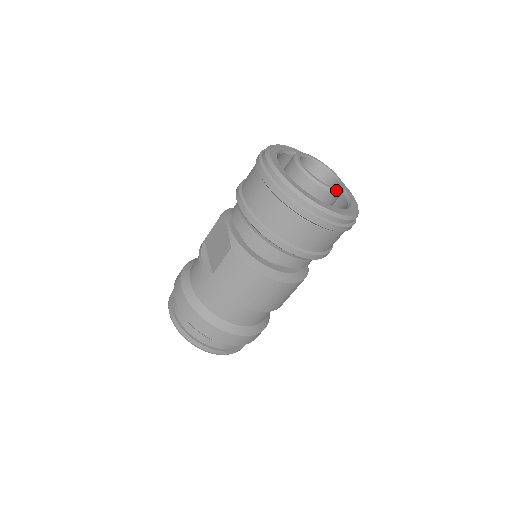
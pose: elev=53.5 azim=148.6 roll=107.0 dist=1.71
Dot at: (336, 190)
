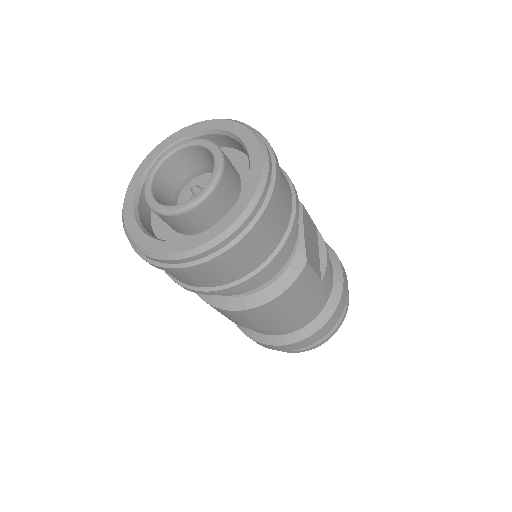
Dot at: (188, 206)
